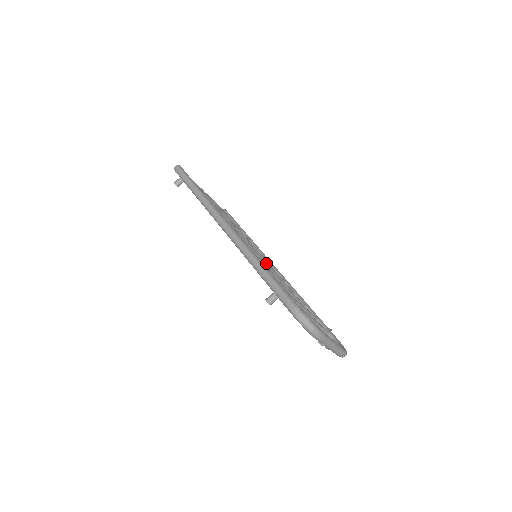
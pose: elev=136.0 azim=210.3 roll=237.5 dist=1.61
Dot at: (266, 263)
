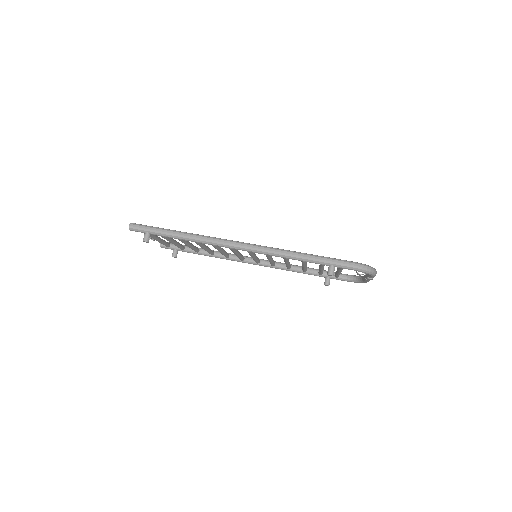
Dot at: (257, 258)
